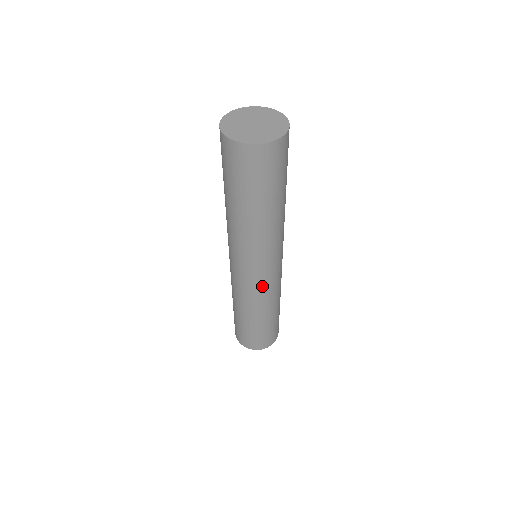
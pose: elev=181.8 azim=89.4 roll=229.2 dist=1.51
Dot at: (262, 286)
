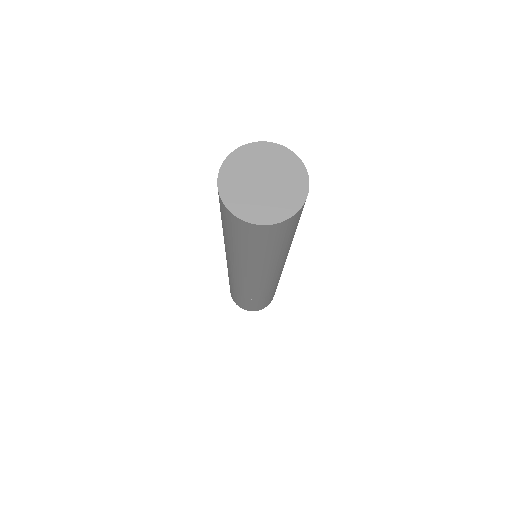
Dot at: (263, 288)
